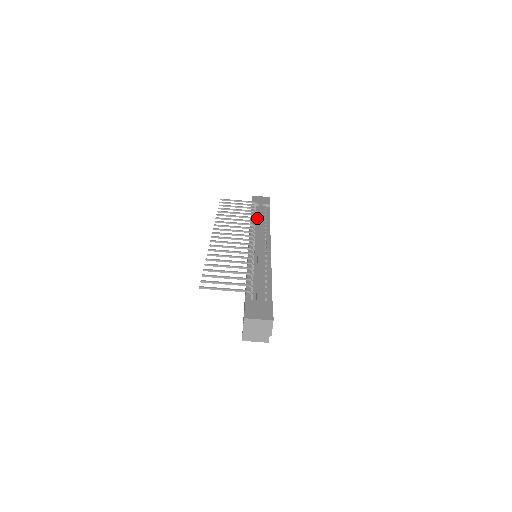
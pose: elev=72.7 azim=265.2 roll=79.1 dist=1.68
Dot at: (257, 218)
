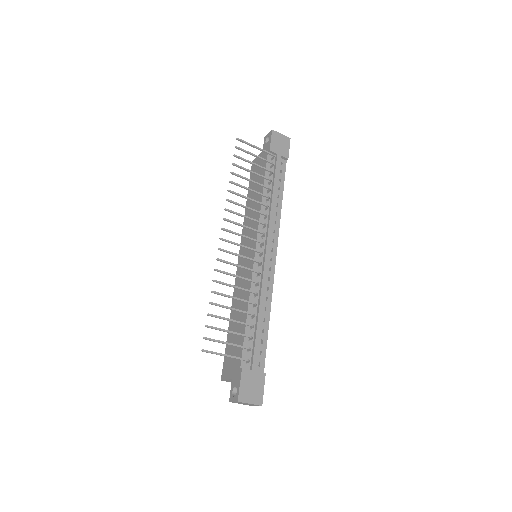
Dot at: (270, 188)
